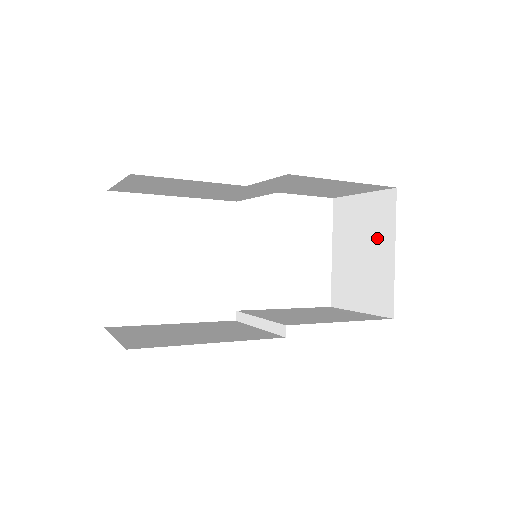
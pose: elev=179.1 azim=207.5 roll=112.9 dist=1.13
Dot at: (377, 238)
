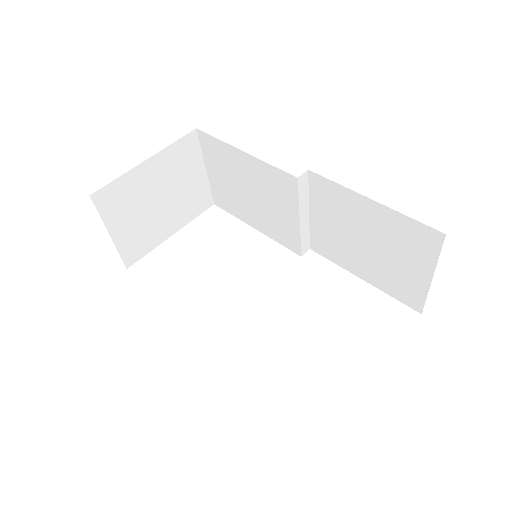
Dot at: occluded
